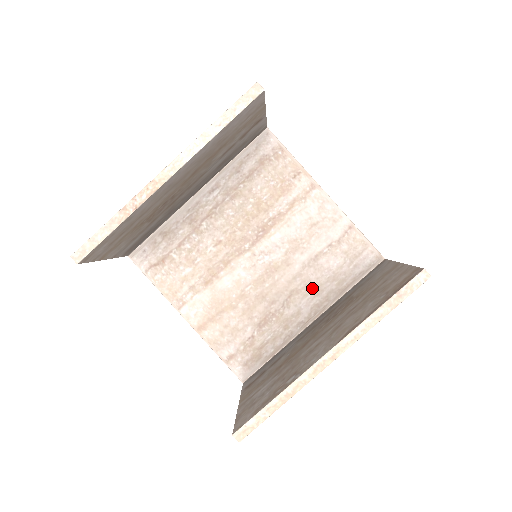
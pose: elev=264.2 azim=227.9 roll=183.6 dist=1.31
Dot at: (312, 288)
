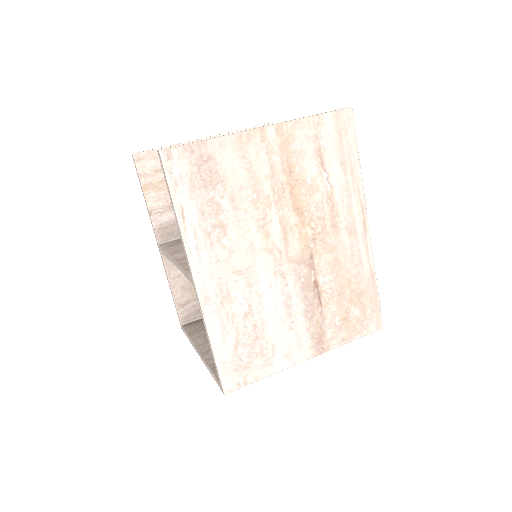
Dot at: occluded
